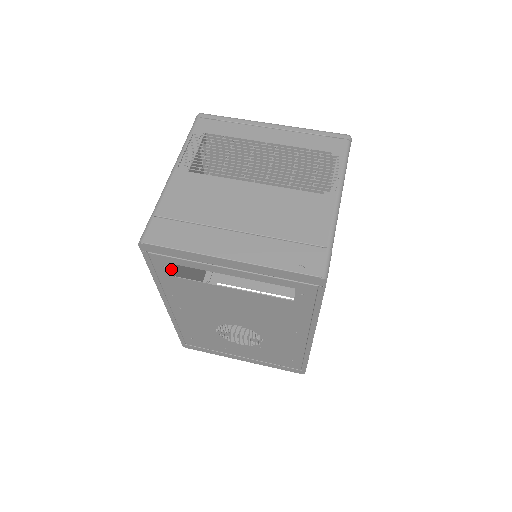
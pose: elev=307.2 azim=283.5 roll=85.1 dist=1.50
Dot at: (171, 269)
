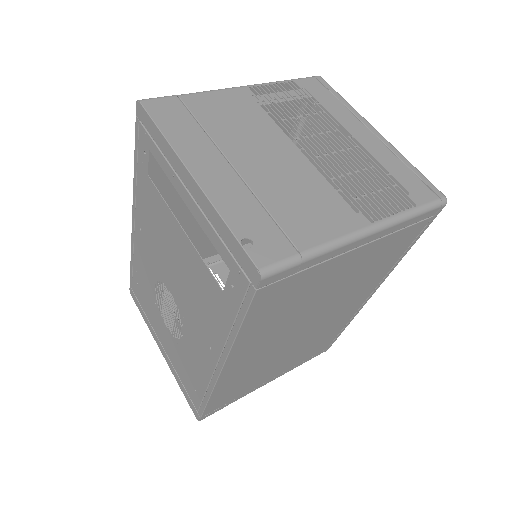
Dot at: (148, 160)
